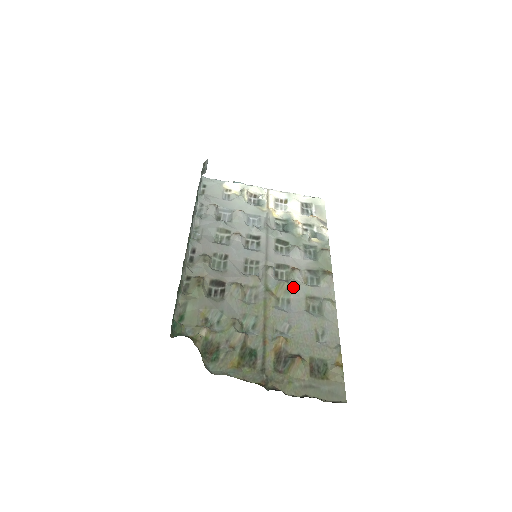
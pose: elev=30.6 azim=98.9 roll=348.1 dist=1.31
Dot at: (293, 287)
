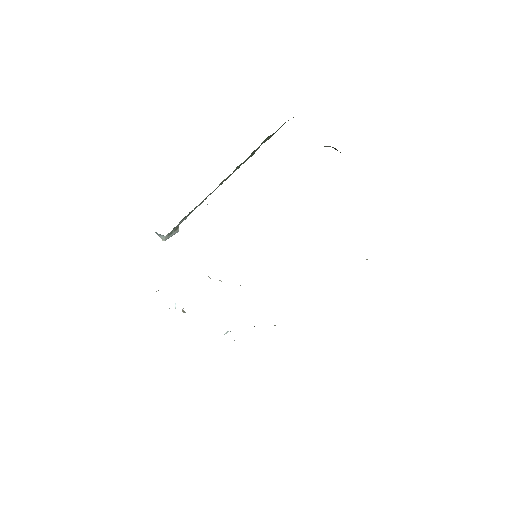
Dot at: occluded
